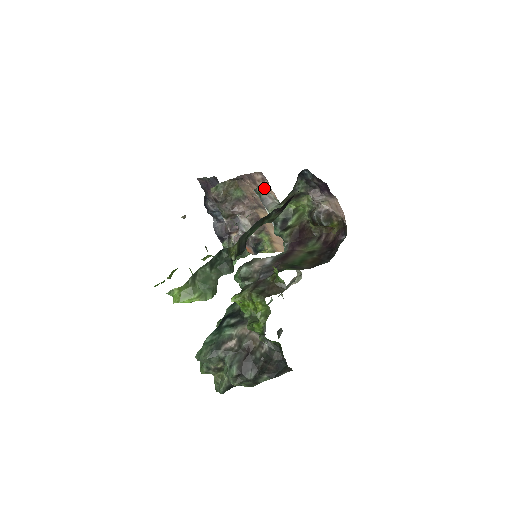
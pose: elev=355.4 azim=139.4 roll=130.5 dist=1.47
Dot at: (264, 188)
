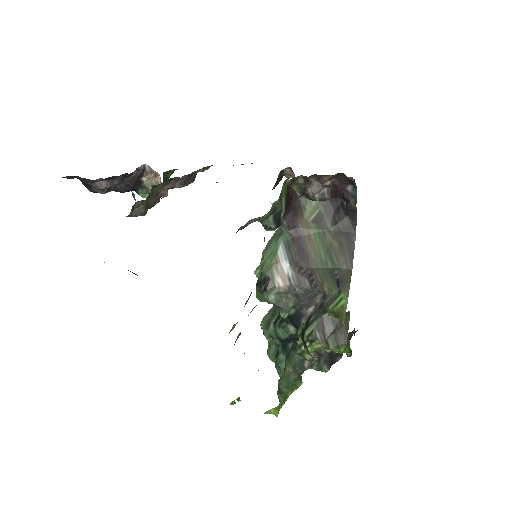
Dot at: occluded
